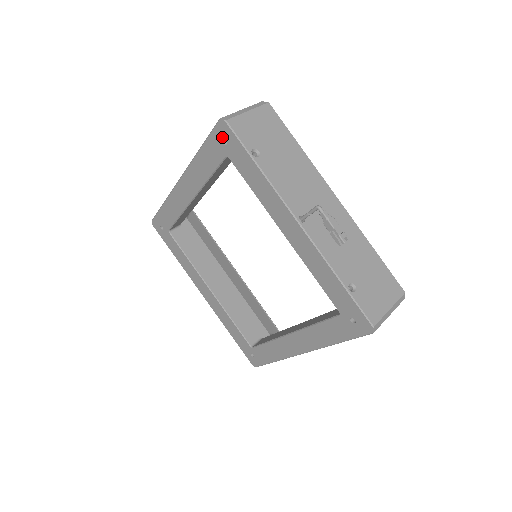
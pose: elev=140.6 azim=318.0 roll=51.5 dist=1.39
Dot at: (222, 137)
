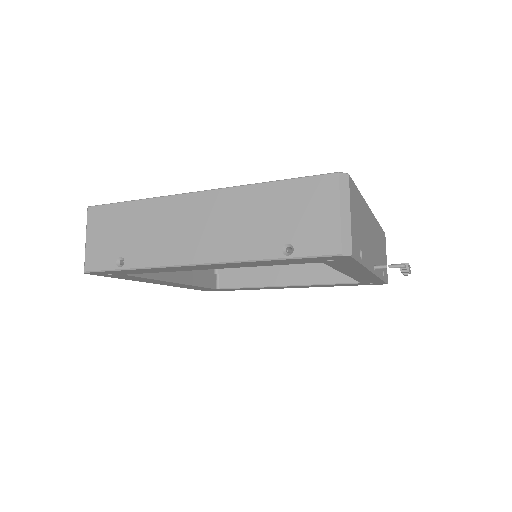
Dot at: (330, 259)
